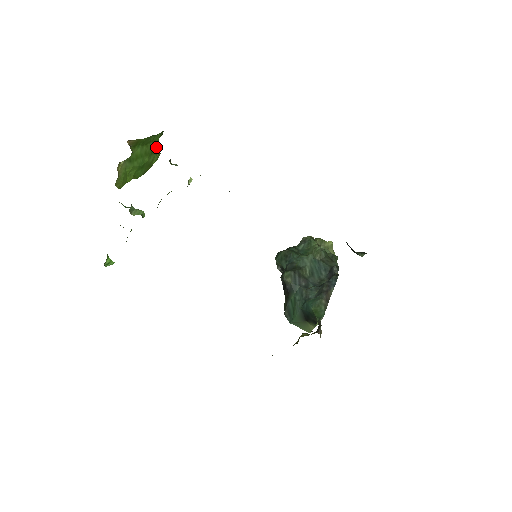
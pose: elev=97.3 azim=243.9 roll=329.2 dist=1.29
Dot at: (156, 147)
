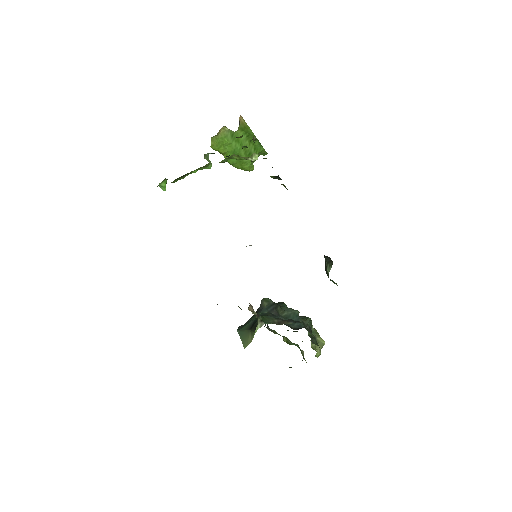
Dot at: occluded
